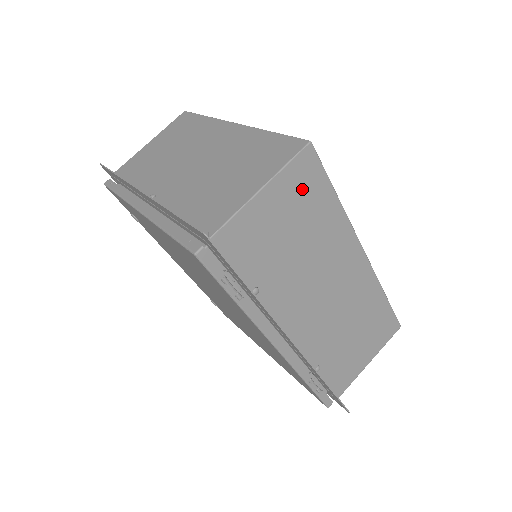
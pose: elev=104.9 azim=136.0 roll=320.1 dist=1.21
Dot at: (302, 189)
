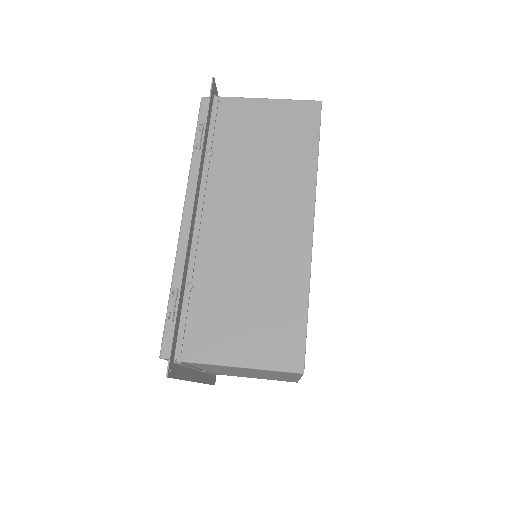
Dot at: (294, 123)
